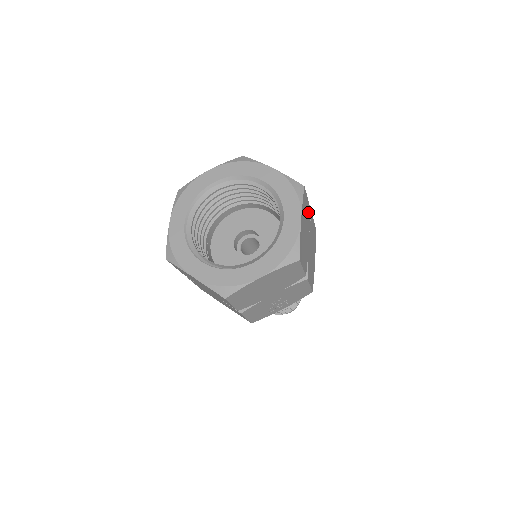
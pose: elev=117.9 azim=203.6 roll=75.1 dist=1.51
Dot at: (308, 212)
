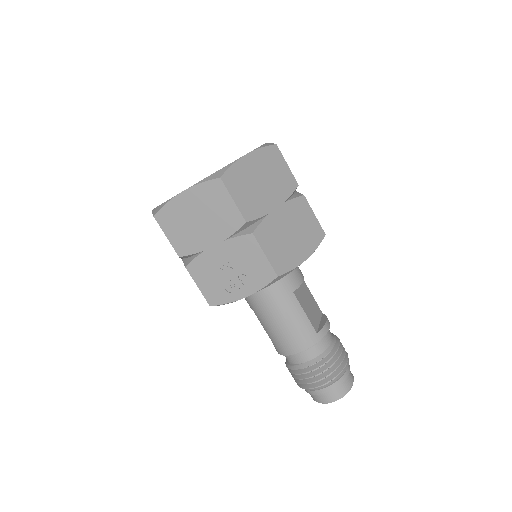
Dot at: (287, 181)
